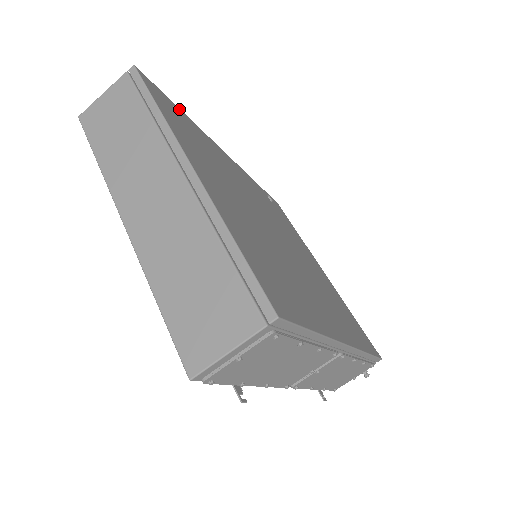
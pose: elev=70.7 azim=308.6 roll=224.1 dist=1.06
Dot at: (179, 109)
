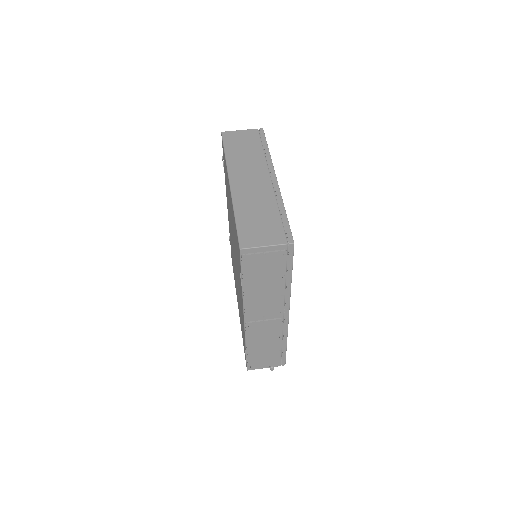
Dot at: occluded
